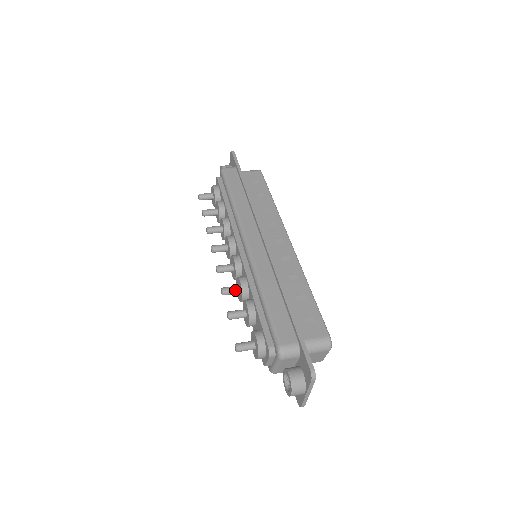
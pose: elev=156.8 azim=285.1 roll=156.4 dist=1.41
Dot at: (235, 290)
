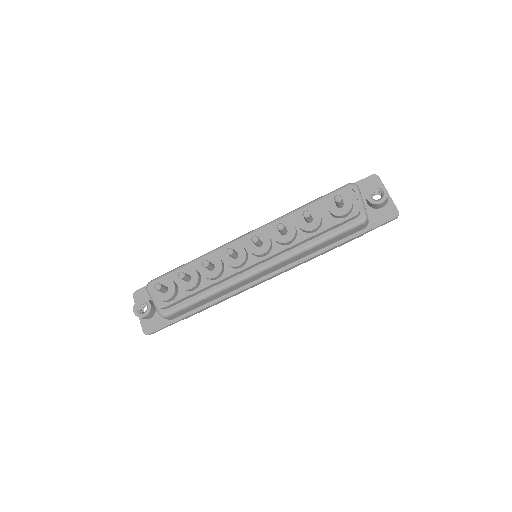
Dot at: occluded
